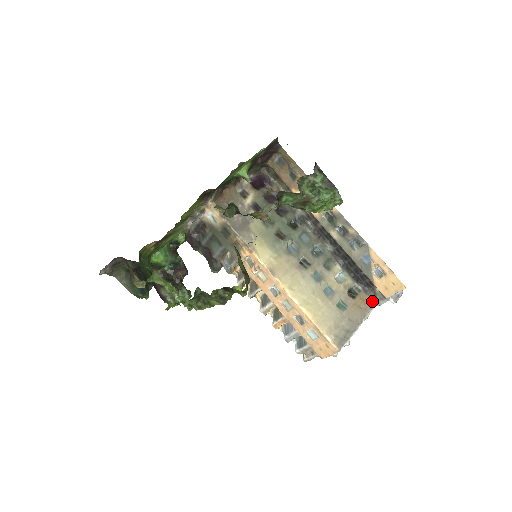
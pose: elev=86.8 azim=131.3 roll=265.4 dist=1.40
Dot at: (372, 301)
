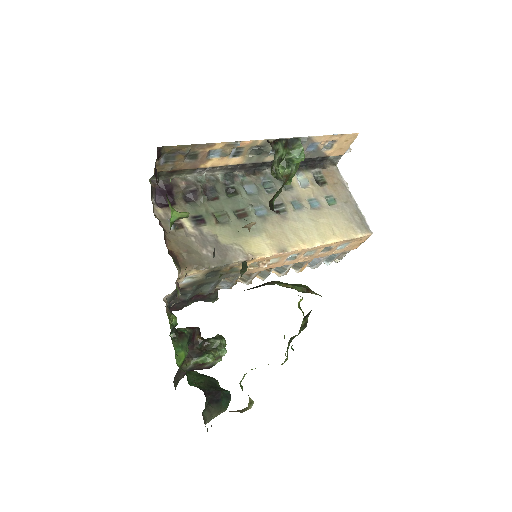
Dot at: (332, 167)
